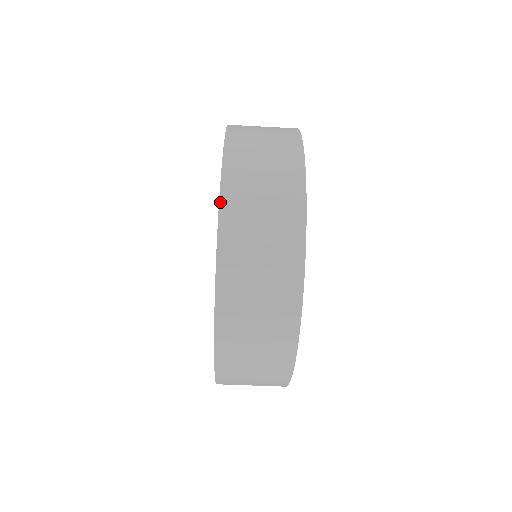
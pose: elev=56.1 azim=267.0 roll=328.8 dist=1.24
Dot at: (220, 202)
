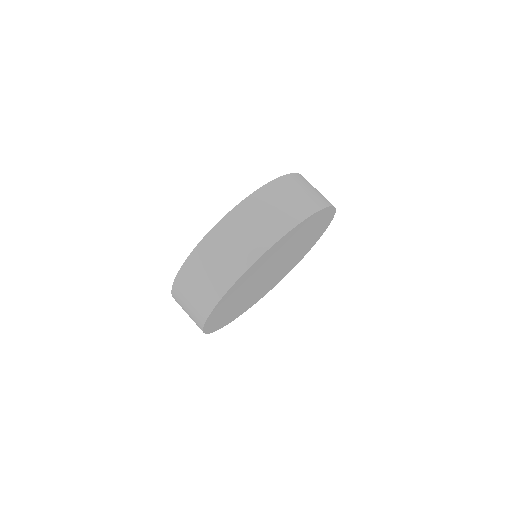
Dot at: (266, 185)
